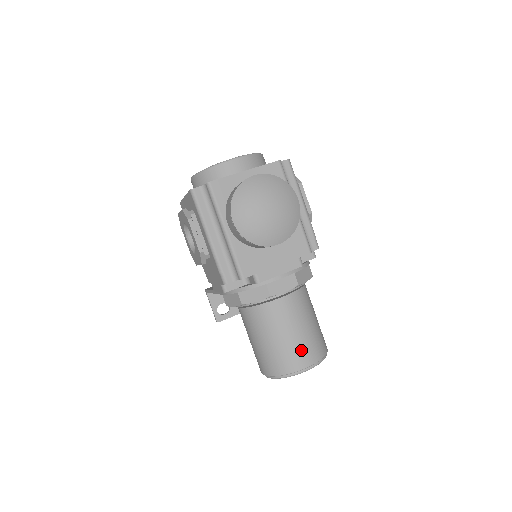
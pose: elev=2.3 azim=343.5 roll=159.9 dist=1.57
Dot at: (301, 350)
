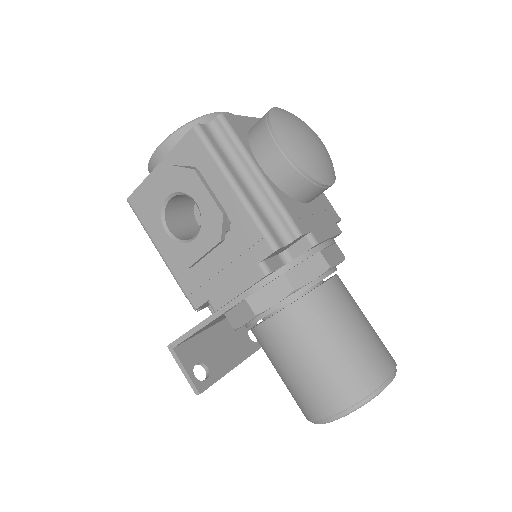
Dot at: (379, 347)
